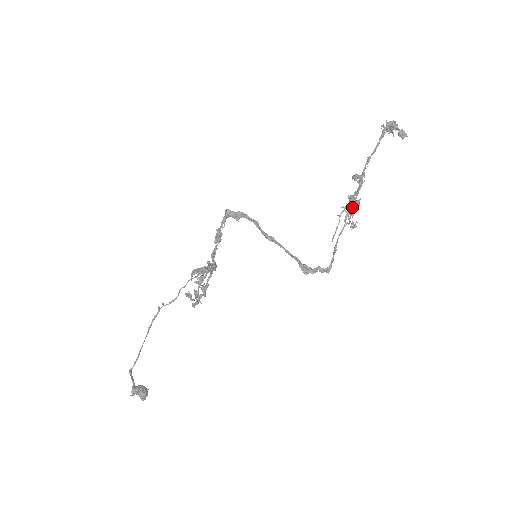
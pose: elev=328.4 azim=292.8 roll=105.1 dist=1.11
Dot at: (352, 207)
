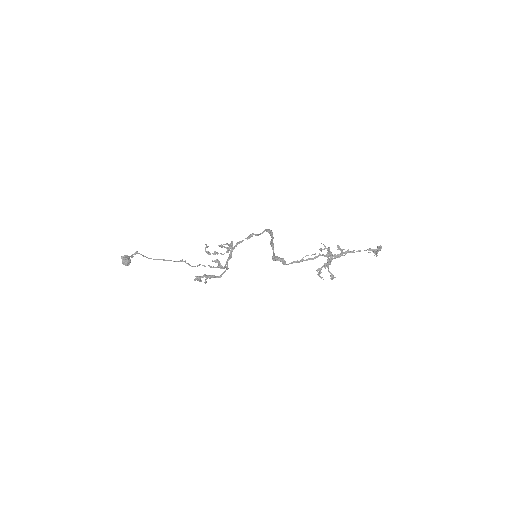
Dot at: (327, 264)
